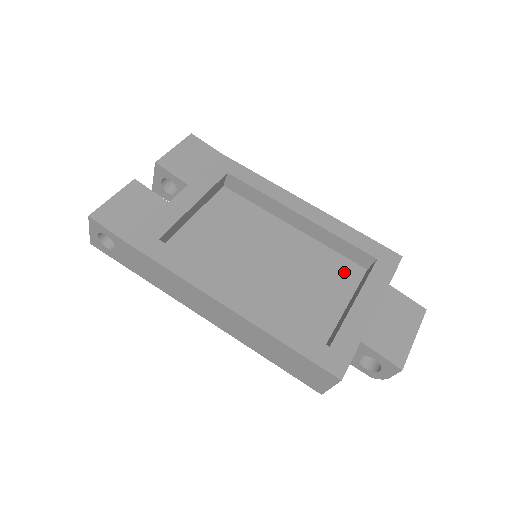
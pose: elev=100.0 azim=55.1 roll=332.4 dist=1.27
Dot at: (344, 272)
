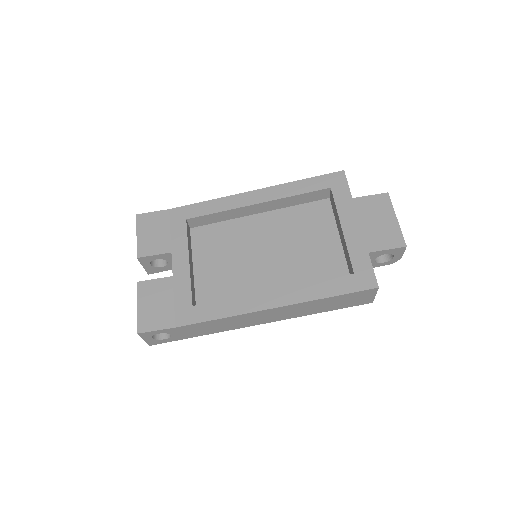
Dot at: (317, 214)
